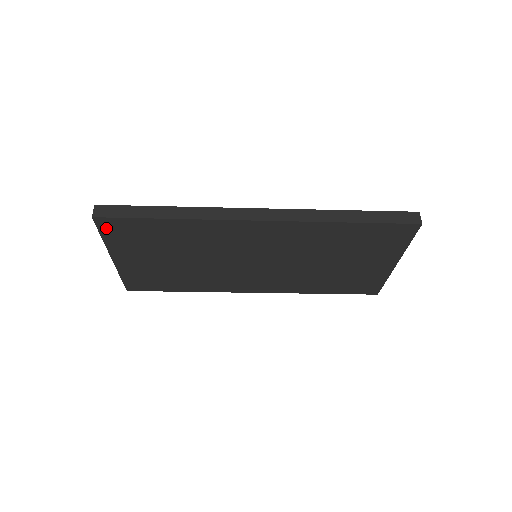
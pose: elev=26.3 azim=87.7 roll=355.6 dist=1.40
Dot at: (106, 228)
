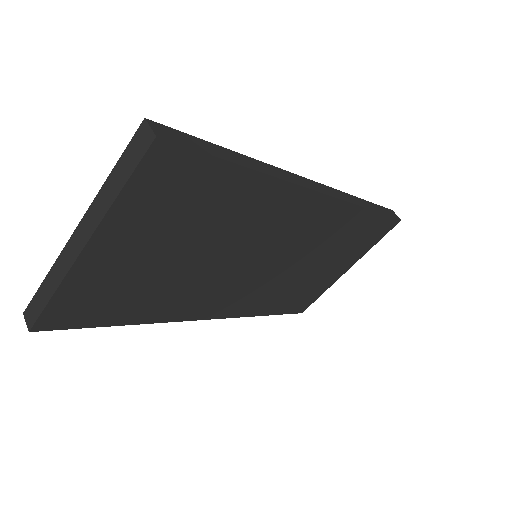
Dot at: (151, 169)
